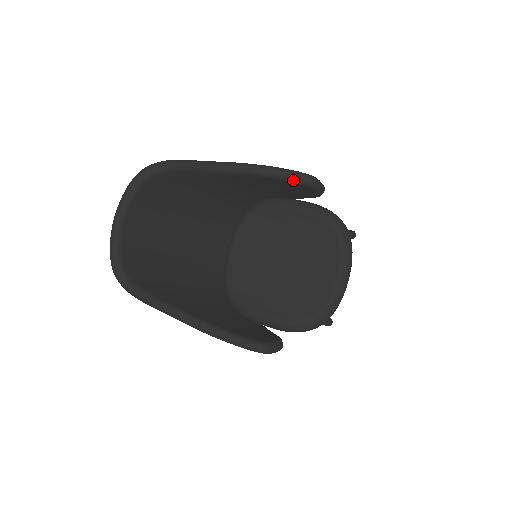
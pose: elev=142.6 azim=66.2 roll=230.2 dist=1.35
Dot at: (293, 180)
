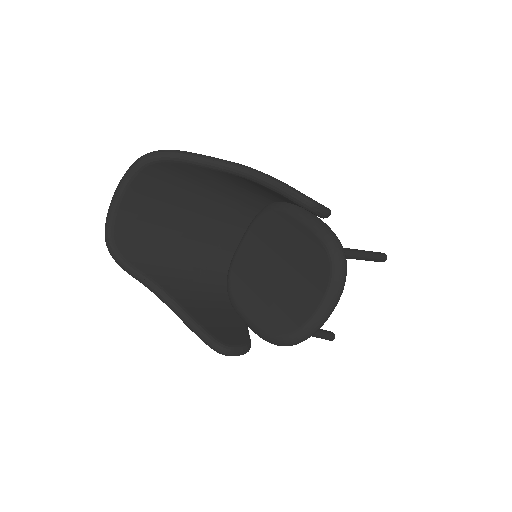
Dot at: (289, 198)
